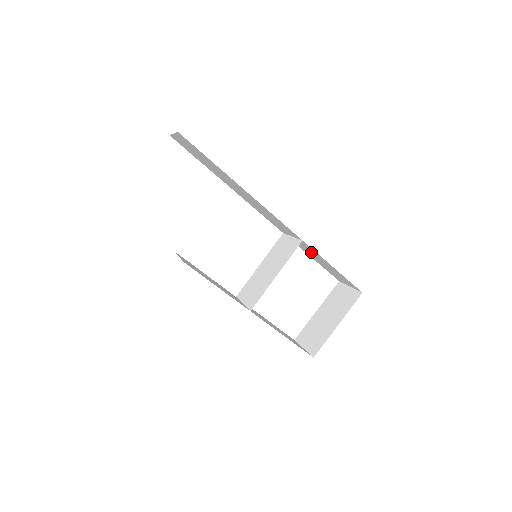
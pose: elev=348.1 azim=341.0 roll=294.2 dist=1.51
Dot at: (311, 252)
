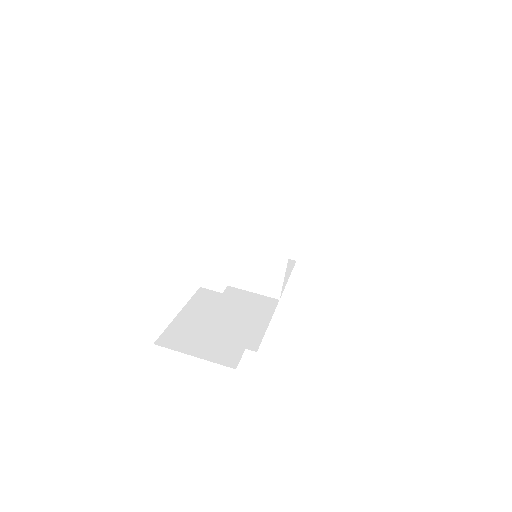
Dot at: occluded
